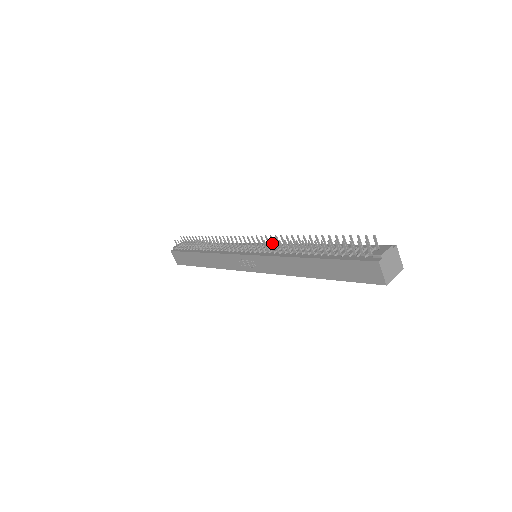
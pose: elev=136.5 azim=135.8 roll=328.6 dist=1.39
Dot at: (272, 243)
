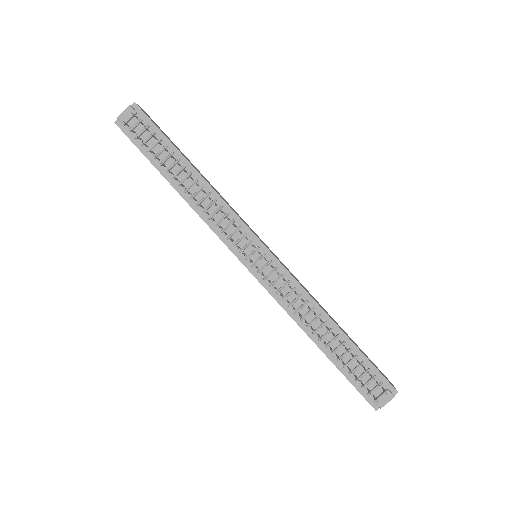
Dot at: (281, 263)
